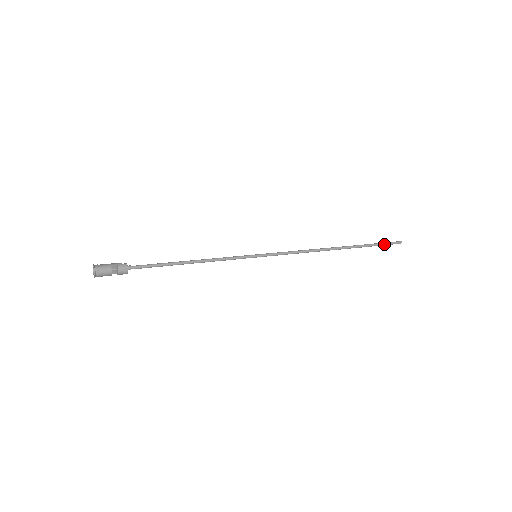
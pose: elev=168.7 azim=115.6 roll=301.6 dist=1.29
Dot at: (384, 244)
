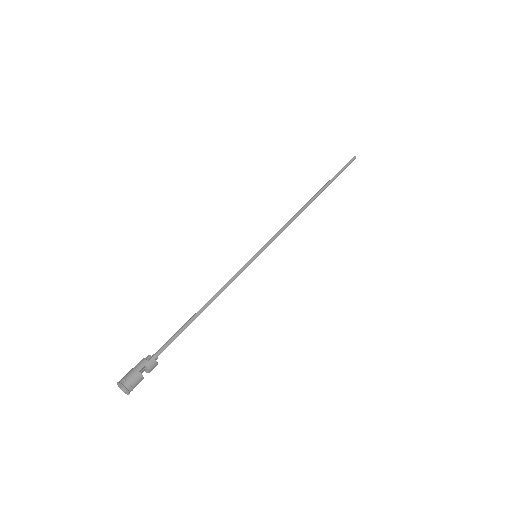
Dot at: (345, 168)
